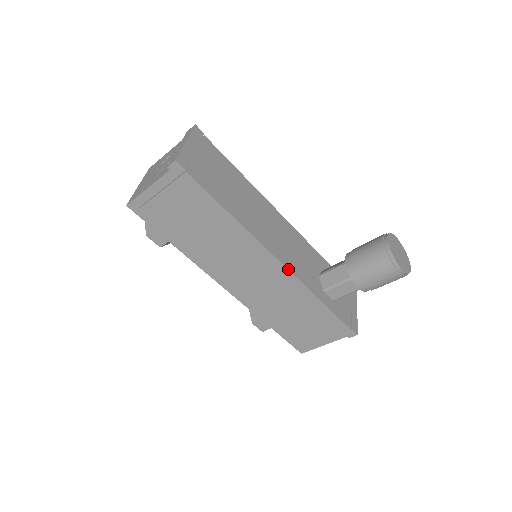
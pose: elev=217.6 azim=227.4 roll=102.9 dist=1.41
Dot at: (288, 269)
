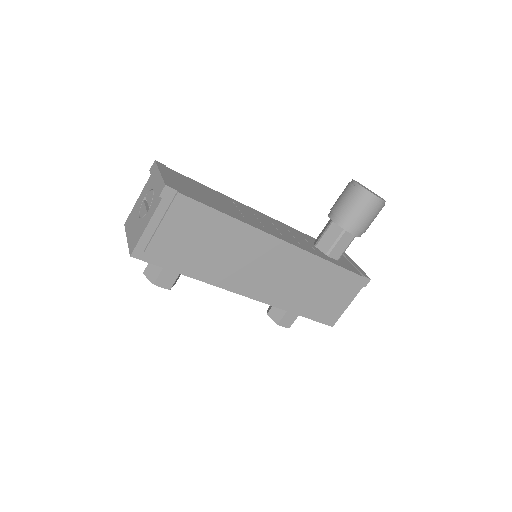
Dot at: (294, 245)
